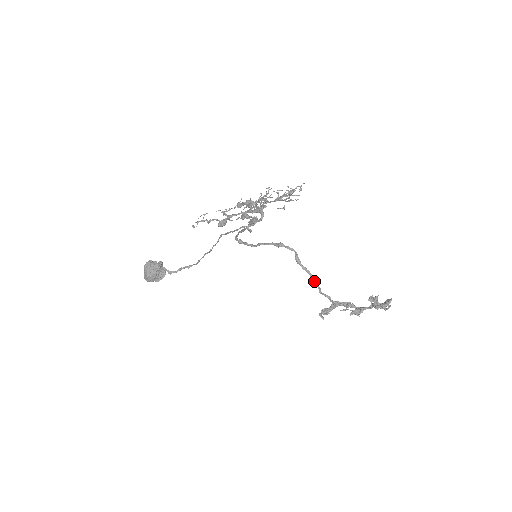
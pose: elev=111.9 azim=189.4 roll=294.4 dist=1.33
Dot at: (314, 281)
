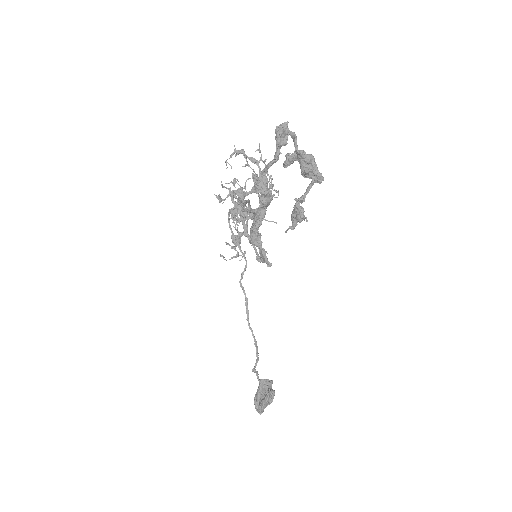
Dot at: (238, 202)
